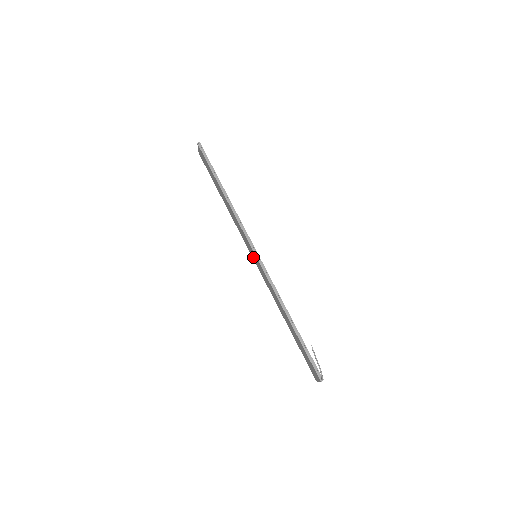
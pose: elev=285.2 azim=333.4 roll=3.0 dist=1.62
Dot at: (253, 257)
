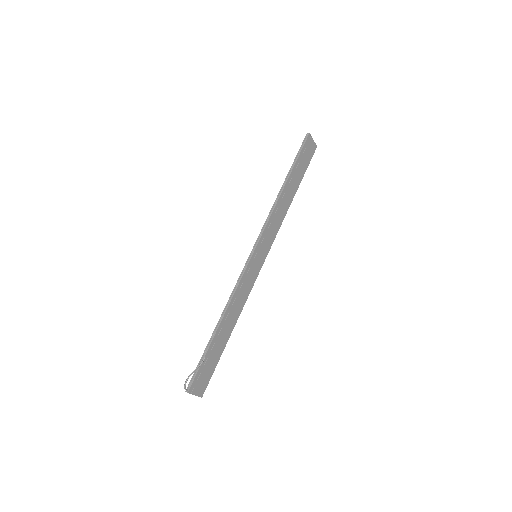
Dot at: (260, 257)
